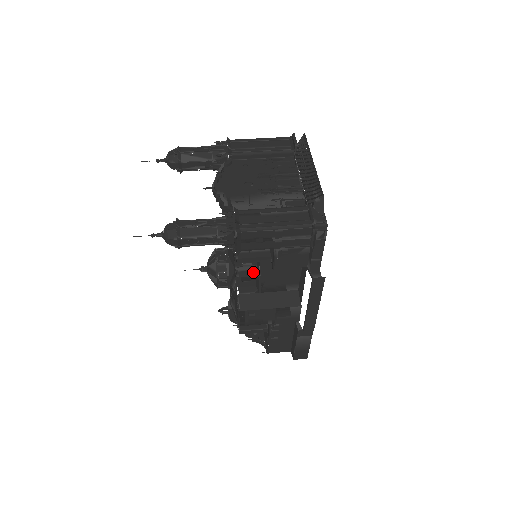
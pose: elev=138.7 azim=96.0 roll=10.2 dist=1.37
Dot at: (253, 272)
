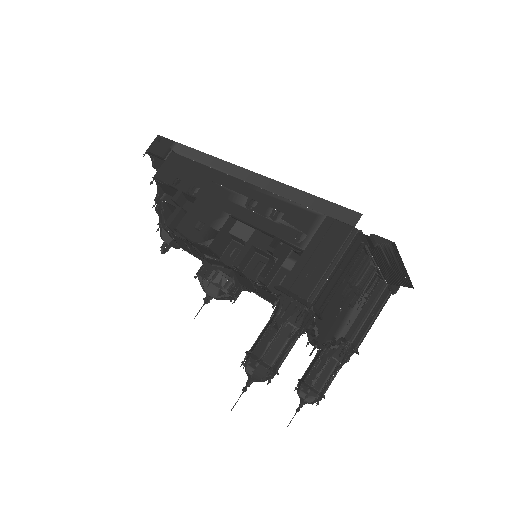
Dot at: occluded
